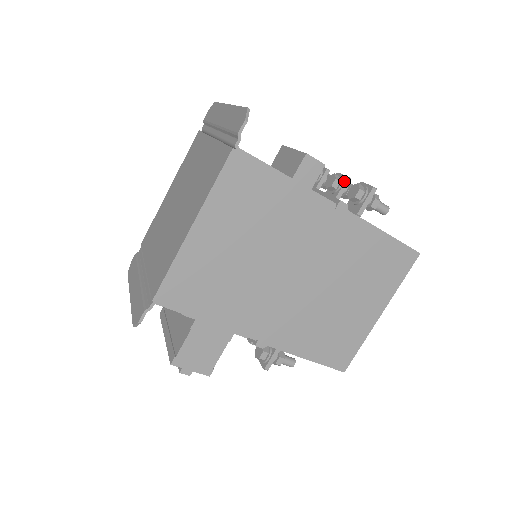
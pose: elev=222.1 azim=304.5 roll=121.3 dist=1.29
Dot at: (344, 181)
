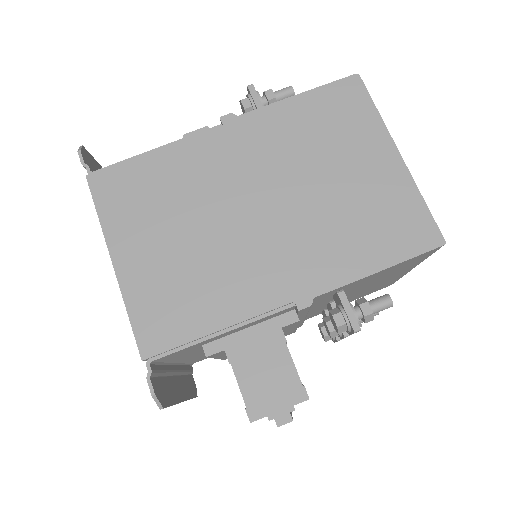
Dot at: occluded
